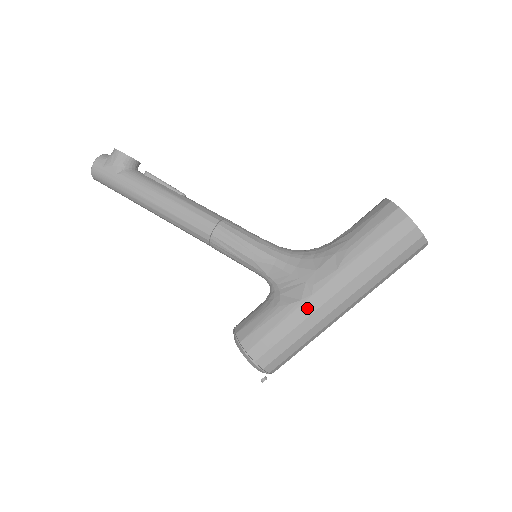
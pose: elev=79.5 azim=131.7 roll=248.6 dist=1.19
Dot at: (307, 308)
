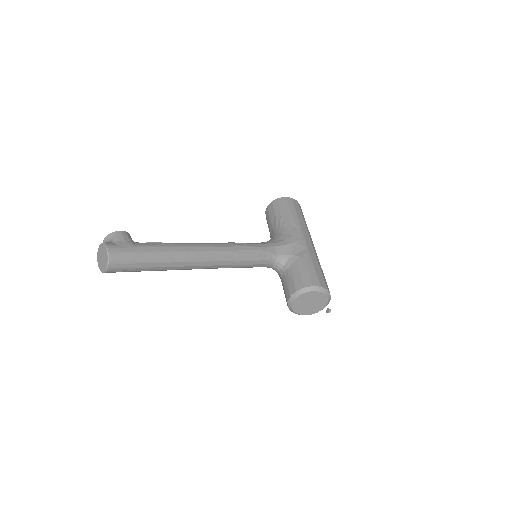
Dot at: (311, 250)
